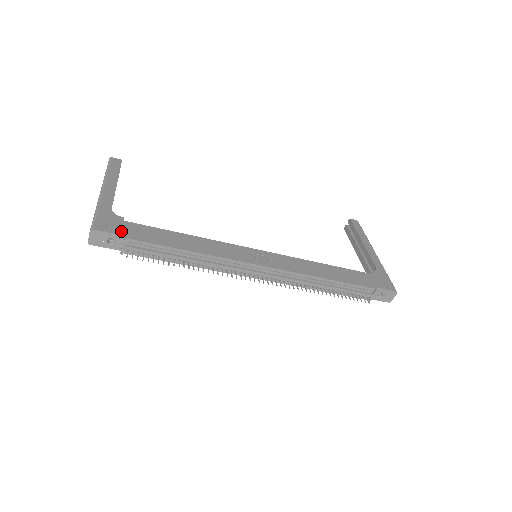
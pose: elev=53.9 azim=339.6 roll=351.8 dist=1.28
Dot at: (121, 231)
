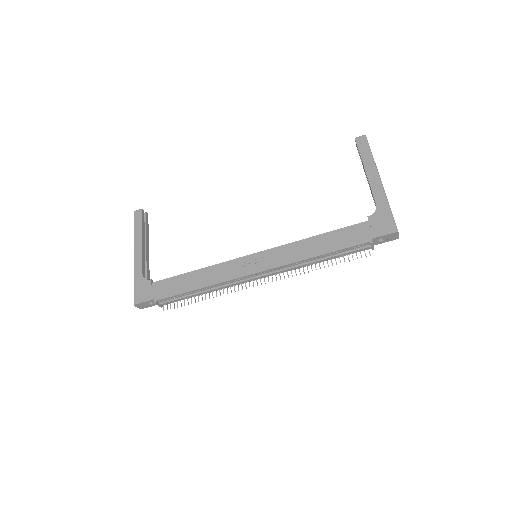
Dot at: (151, 296)
